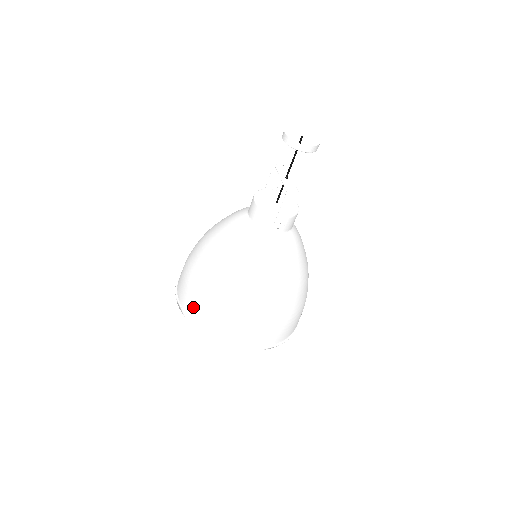
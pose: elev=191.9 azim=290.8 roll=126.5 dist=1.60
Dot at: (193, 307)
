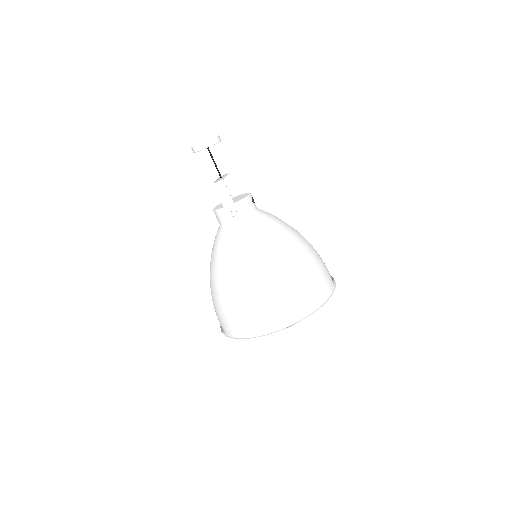
Dot at: (219, 320)
